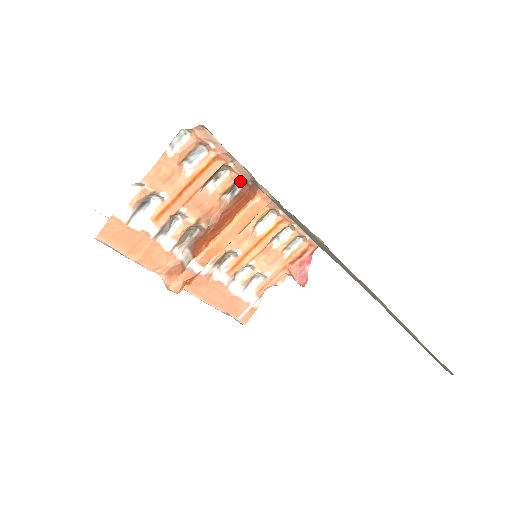
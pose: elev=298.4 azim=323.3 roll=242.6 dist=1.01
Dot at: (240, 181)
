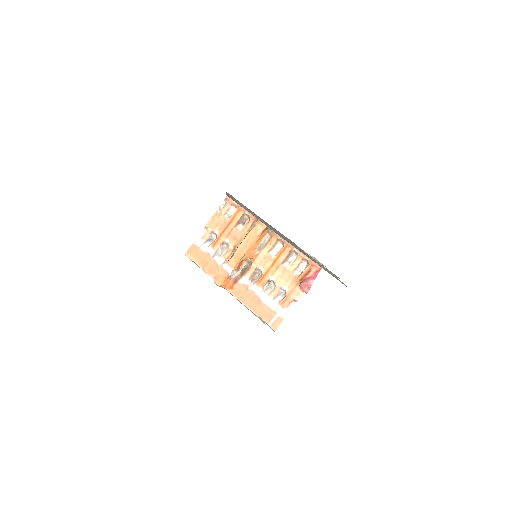
Dot at: occluded
